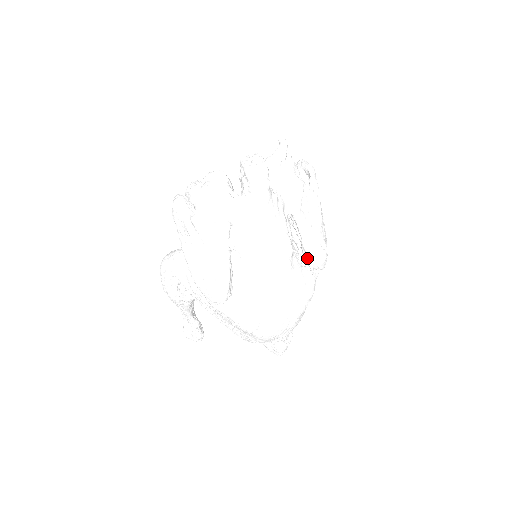
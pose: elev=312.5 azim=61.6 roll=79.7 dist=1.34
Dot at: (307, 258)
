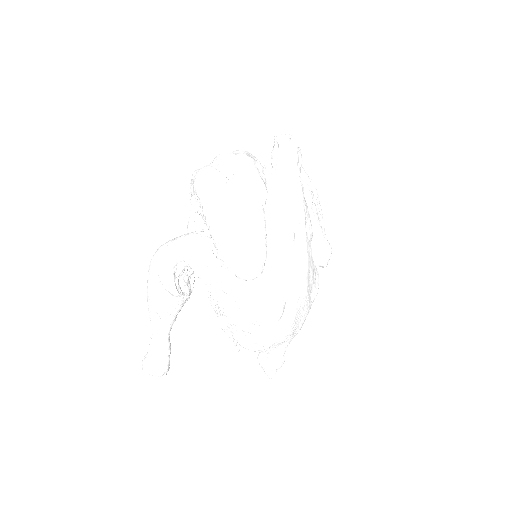
Dot at: (315, 252)
